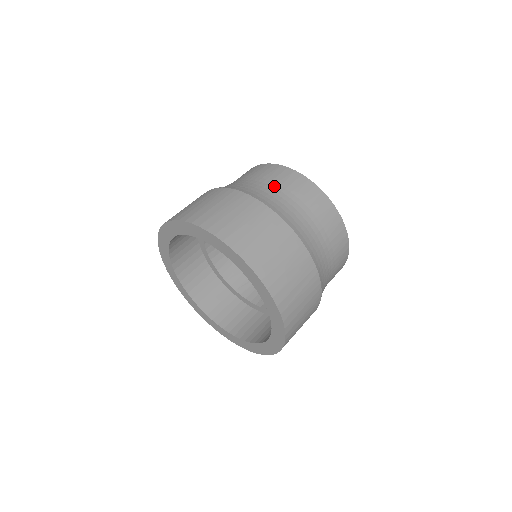
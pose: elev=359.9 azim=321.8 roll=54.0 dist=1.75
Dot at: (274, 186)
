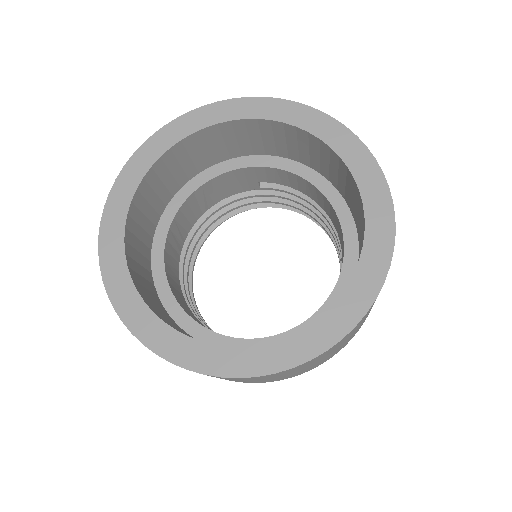
Dot at: occluded
